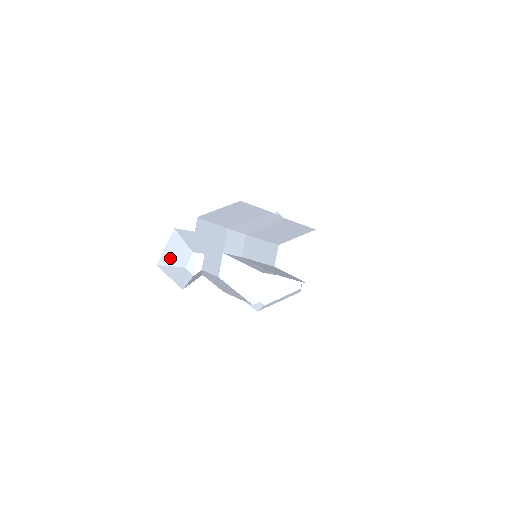
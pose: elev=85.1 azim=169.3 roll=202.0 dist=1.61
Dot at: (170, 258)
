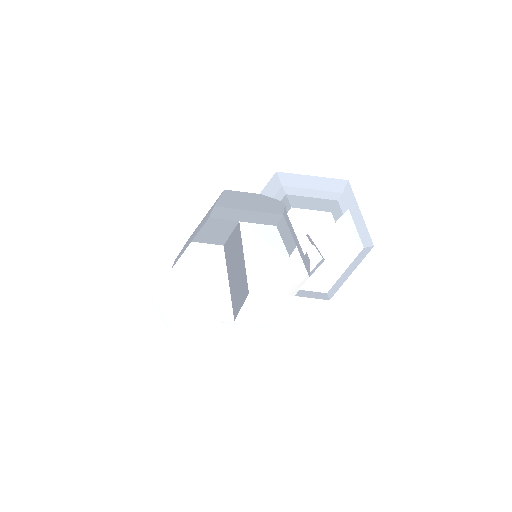
Dot at: occluded
